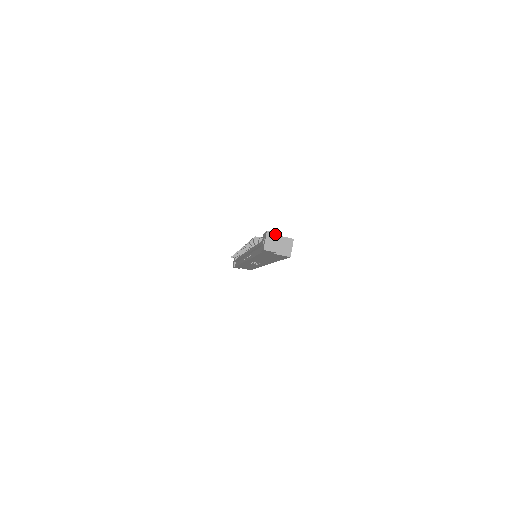
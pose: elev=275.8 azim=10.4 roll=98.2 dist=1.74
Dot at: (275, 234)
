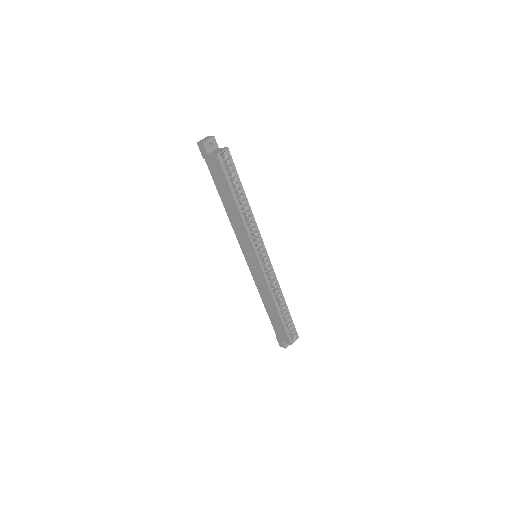
Dot at: (211, 136)
